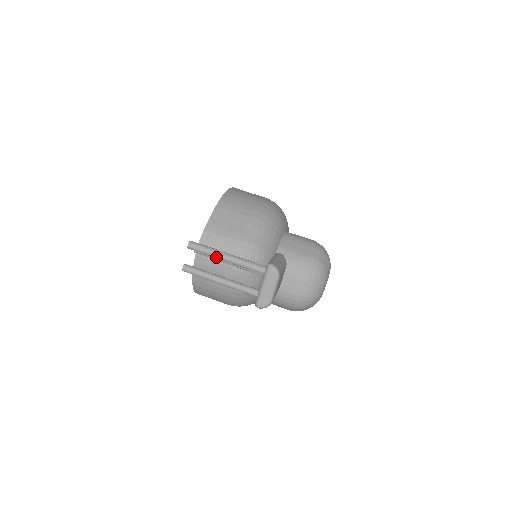
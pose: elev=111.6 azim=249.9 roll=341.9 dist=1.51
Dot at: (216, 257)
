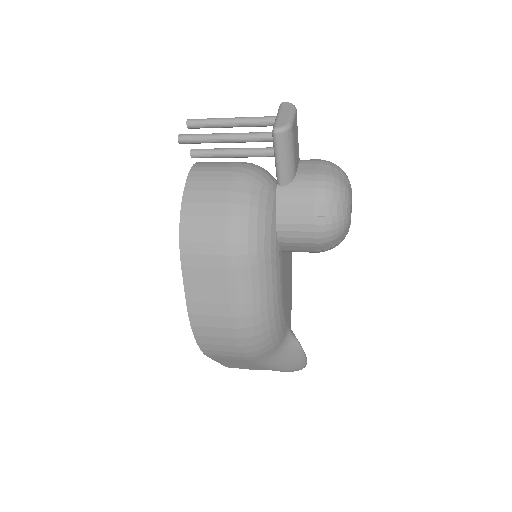
Dot at: (220, 121)
